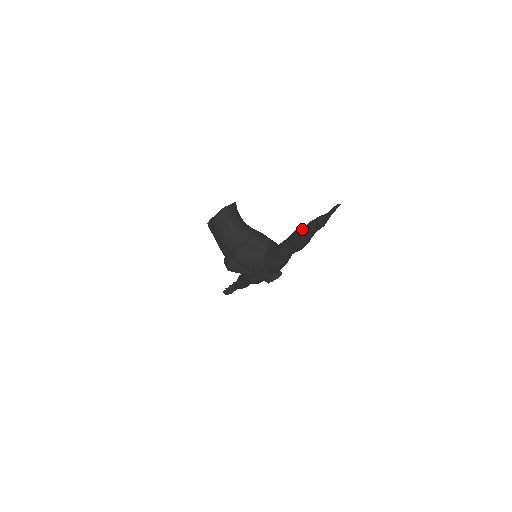
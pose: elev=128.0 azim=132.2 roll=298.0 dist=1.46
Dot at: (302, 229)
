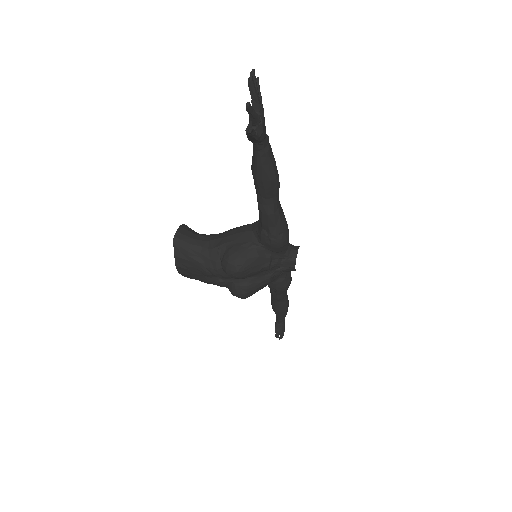
Dot at: (253, 155)
